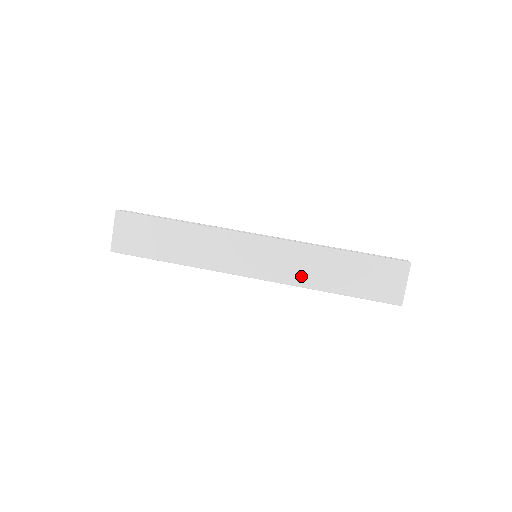
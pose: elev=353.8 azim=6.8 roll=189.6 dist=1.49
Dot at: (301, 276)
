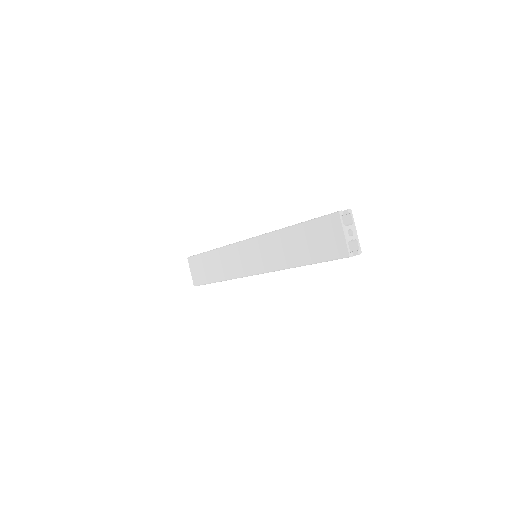
Dot at: (278, 260)
